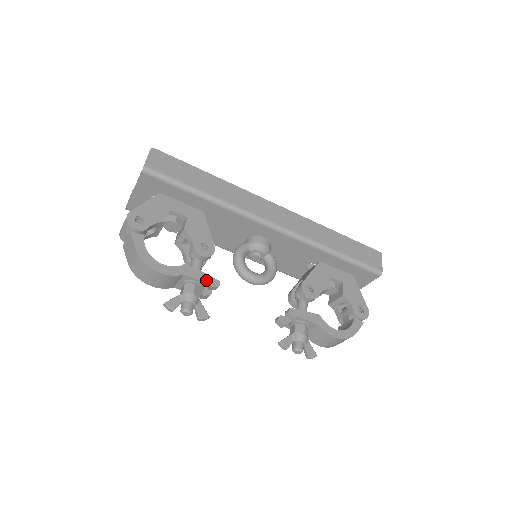
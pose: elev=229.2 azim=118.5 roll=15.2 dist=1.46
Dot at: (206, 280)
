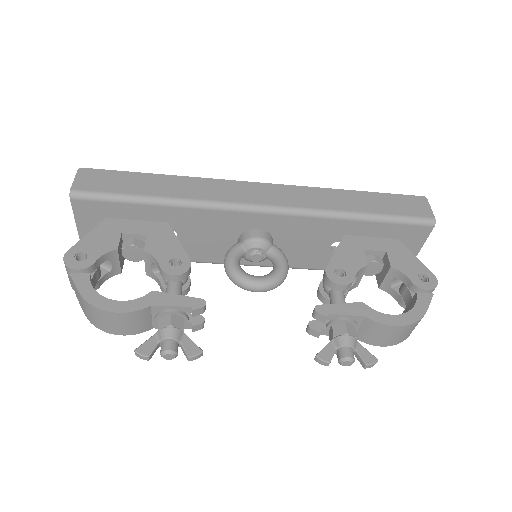
Dot at: (184, 303)
